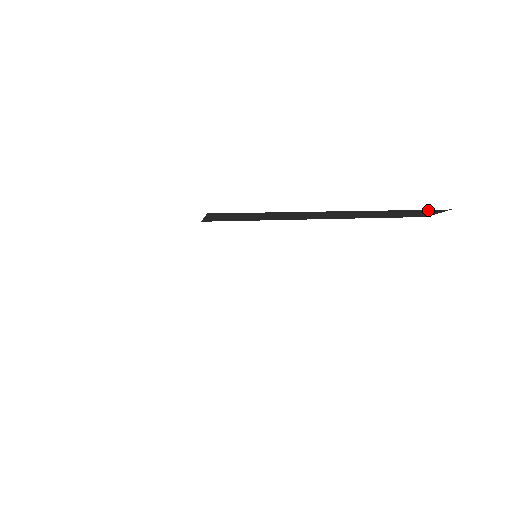
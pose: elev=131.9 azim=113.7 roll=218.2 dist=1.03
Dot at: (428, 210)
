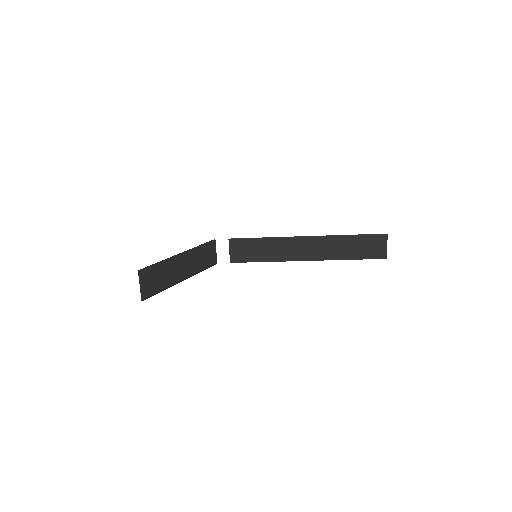
Dot at: (371, 236)
